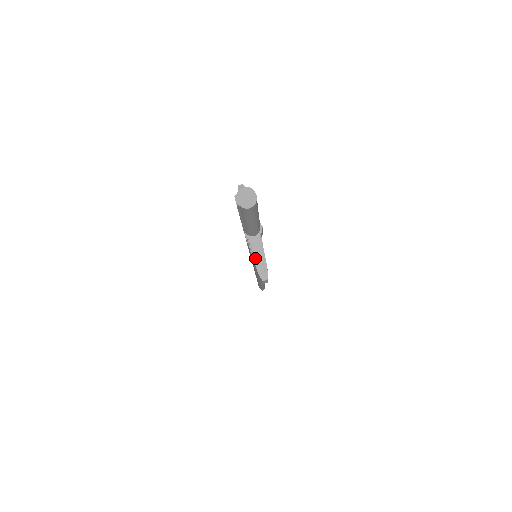
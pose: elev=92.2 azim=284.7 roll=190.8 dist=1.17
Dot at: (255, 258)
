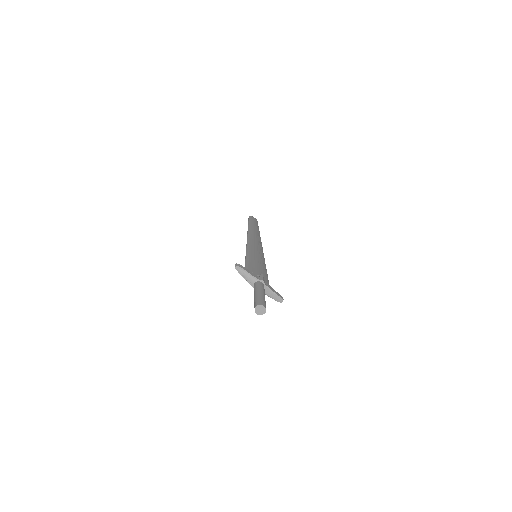
Dot at: (271, 297)
